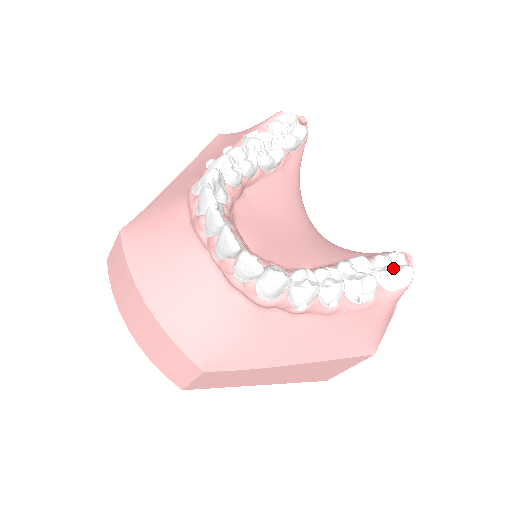
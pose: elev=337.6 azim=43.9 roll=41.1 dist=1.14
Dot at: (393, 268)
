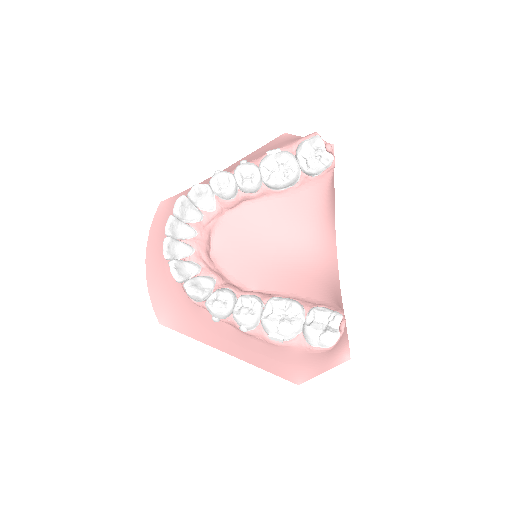
Dot at: (318, 326)
